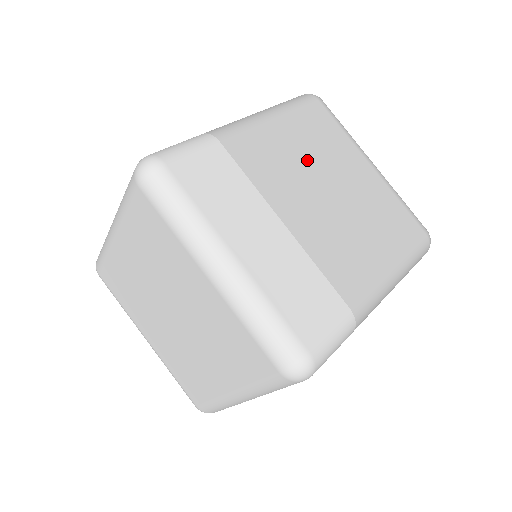
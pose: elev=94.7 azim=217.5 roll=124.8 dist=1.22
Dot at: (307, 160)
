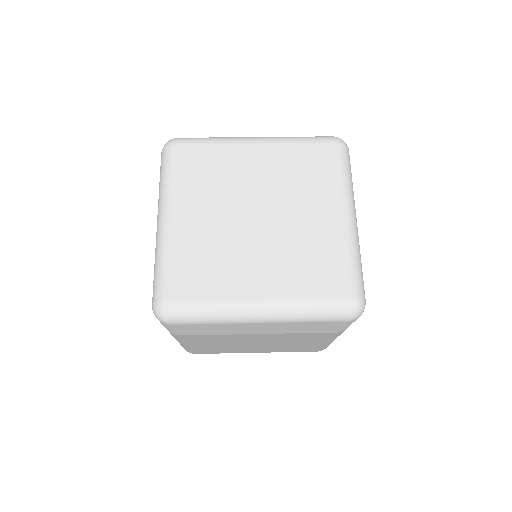
Dot at: occluded
